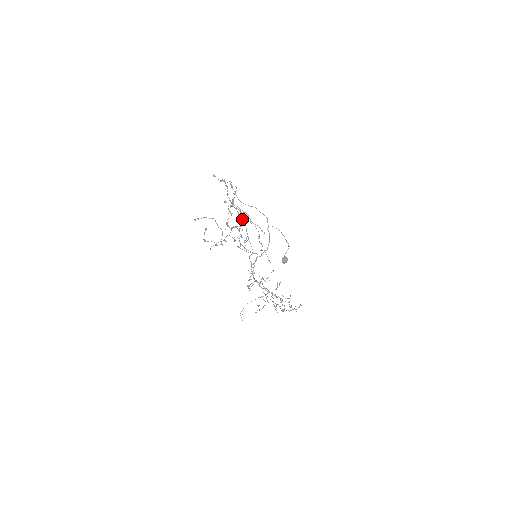
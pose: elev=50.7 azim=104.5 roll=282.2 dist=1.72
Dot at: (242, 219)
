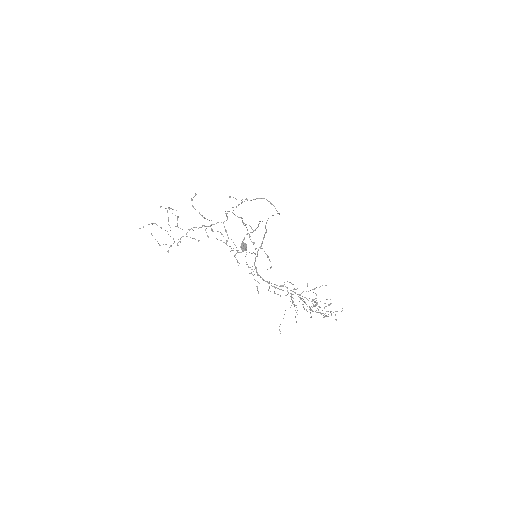
Dot at: occluded
